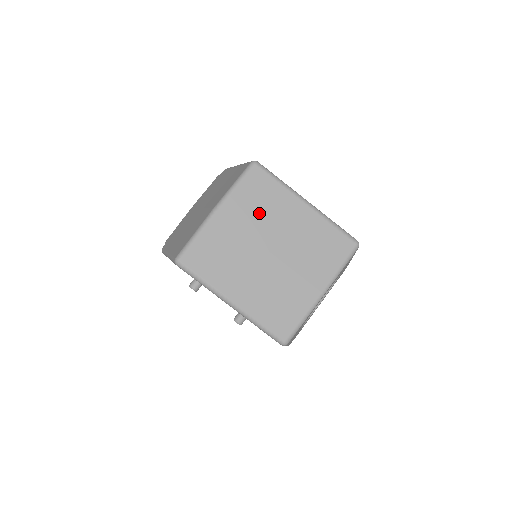
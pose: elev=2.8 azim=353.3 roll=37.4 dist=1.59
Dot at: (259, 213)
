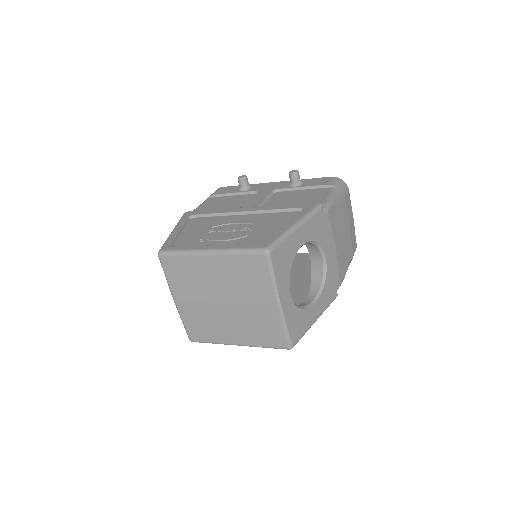
Dot at: (193, 284)
